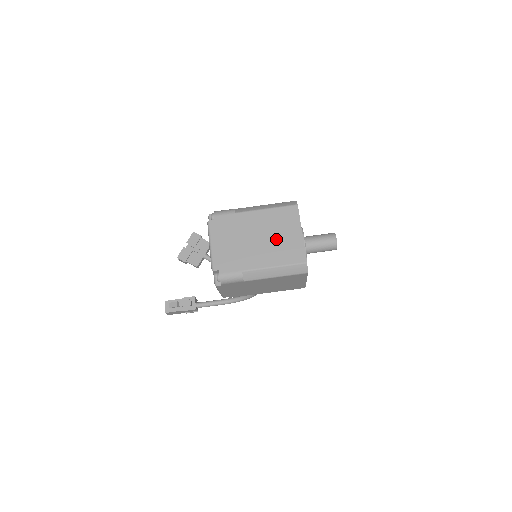
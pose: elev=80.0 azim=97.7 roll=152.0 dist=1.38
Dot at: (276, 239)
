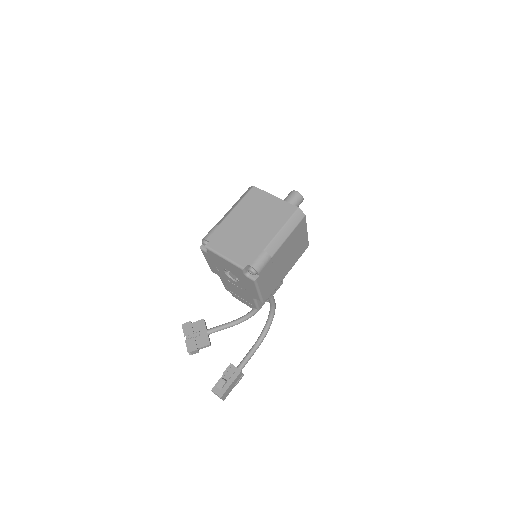
Dot at: (263, 214)
